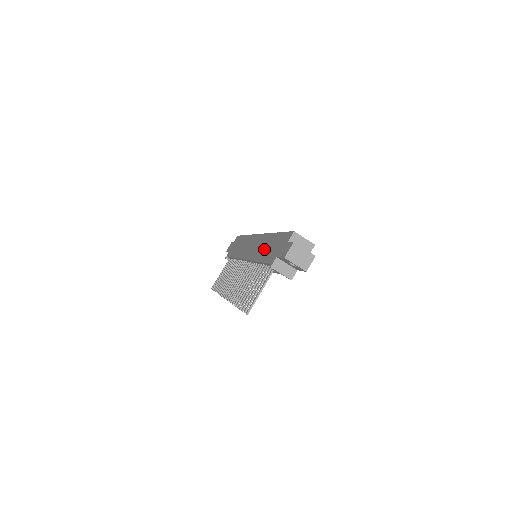
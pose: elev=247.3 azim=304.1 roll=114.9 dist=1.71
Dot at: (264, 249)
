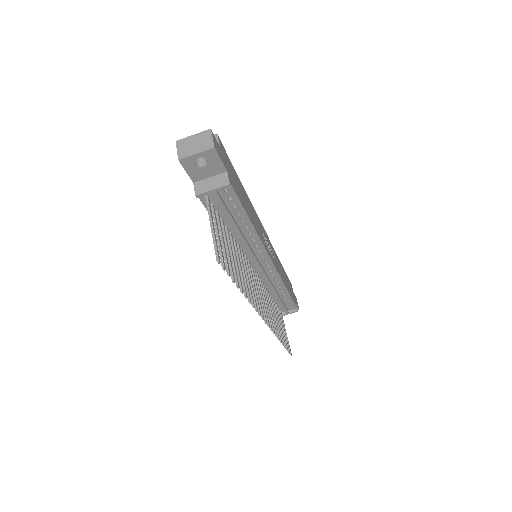
Dot at: occluded
